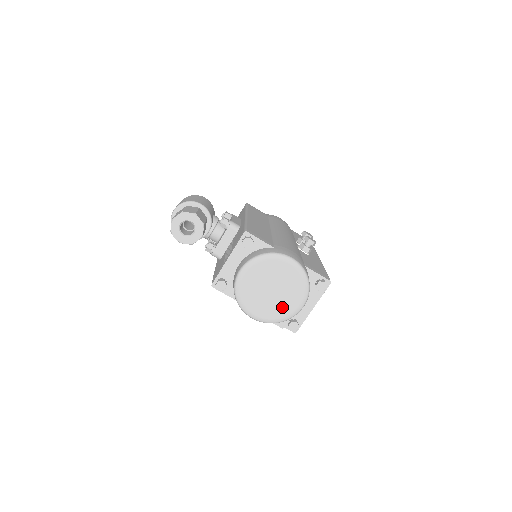
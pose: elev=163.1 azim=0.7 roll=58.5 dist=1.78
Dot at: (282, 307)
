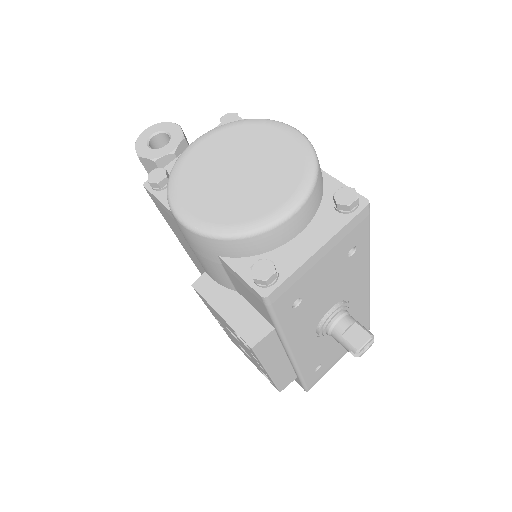
Dot at: (247, 203)
